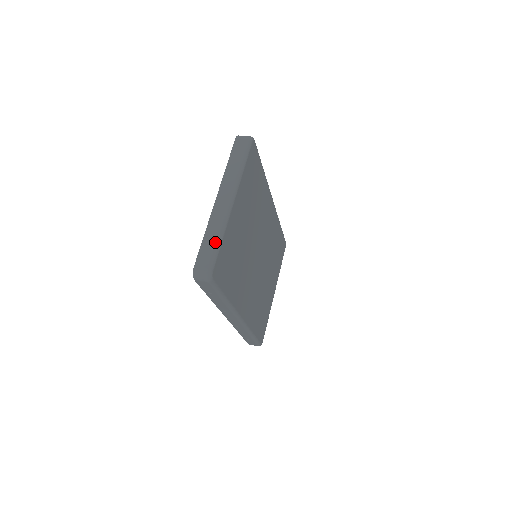
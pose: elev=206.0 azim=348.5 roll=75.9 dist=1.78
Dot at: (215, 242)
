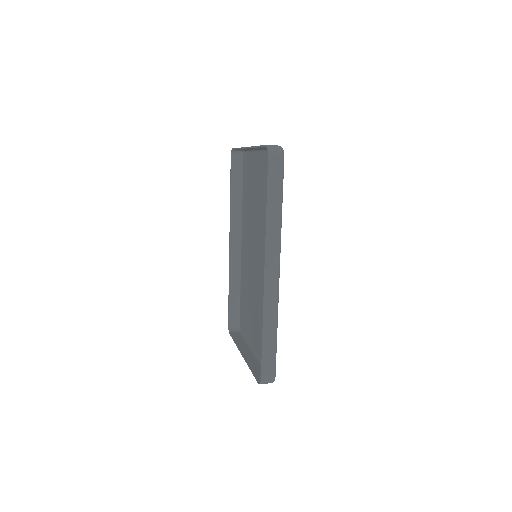
Dot at: occluded
